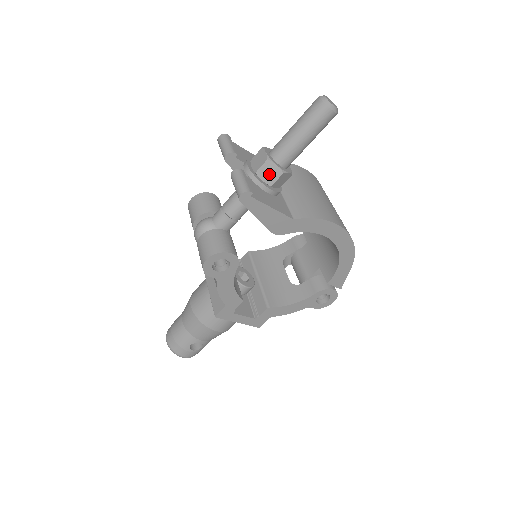
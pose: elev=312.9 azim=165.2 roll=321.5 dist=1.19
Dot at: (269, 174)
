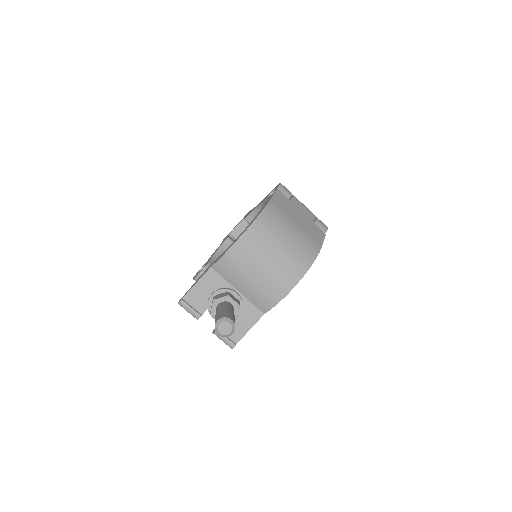
Dot at: occluded
